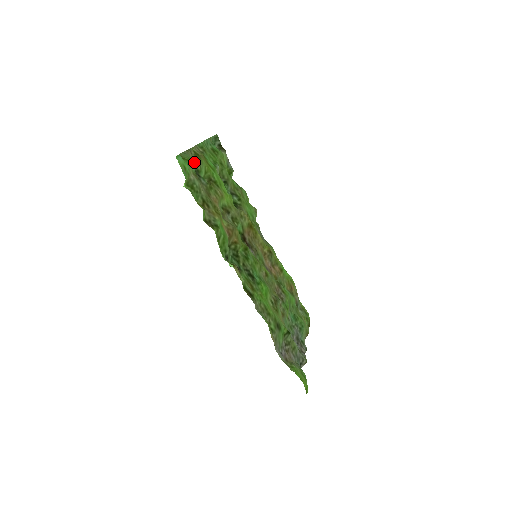
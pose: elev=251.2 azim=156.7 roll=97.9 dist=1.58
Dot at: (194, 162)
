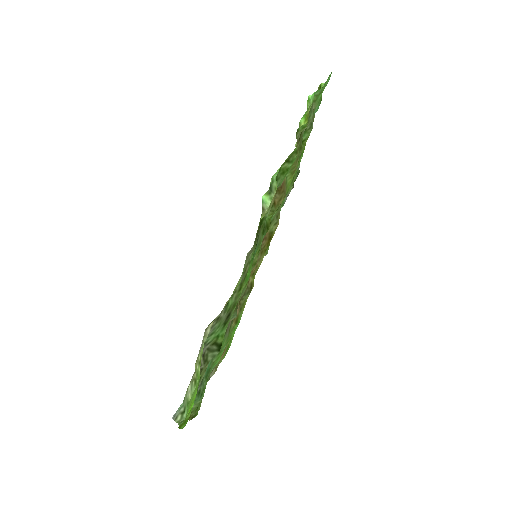
Dot at: occluded
